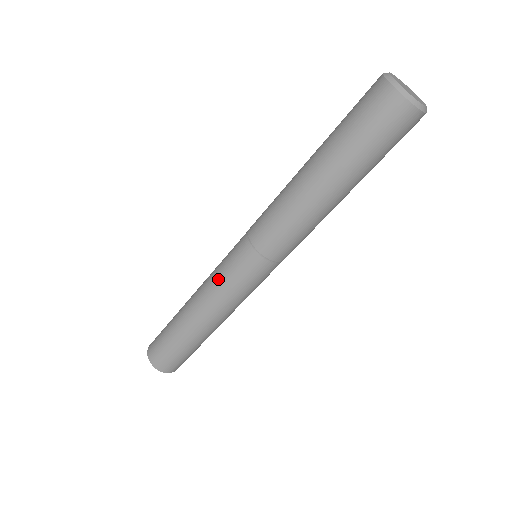
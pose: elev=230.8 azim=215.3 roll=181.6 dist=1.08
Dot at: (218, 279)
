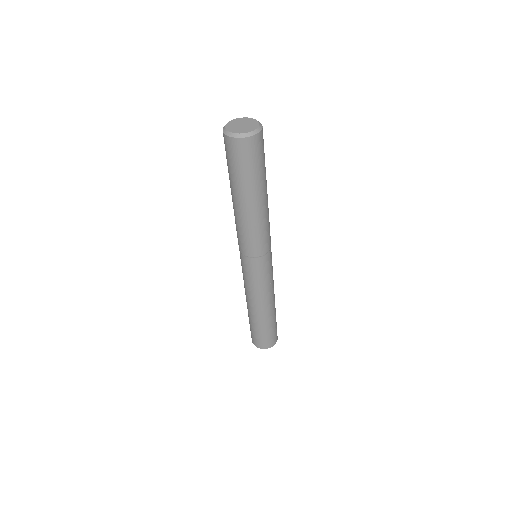
Dot at: (249, 285)
